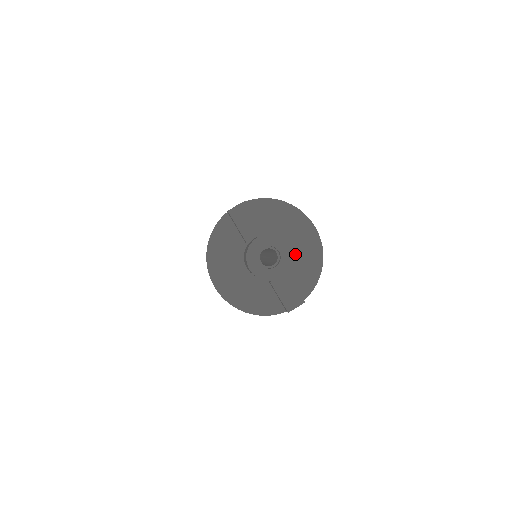
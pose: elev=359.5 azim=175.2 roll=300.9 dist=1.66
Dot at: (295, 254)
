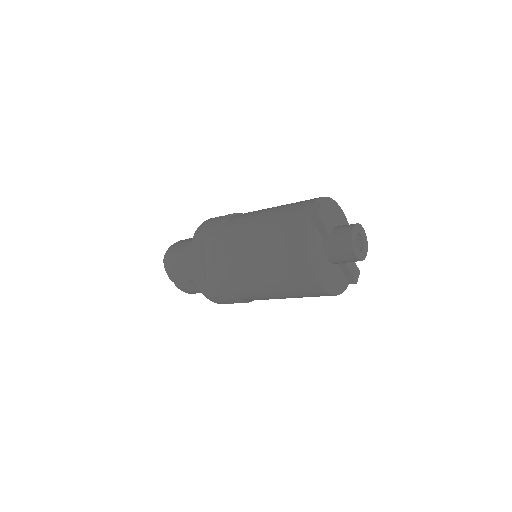
Dot at: occluded
